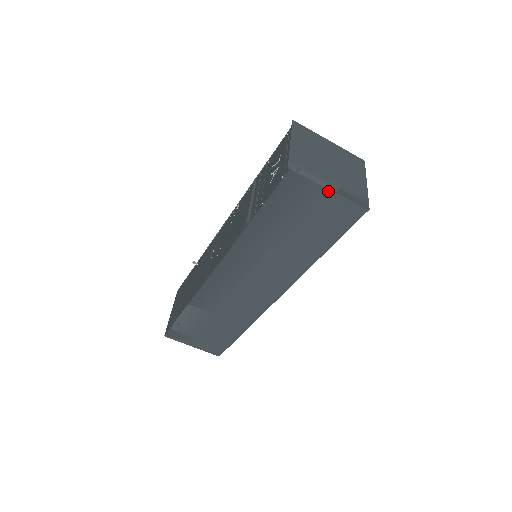
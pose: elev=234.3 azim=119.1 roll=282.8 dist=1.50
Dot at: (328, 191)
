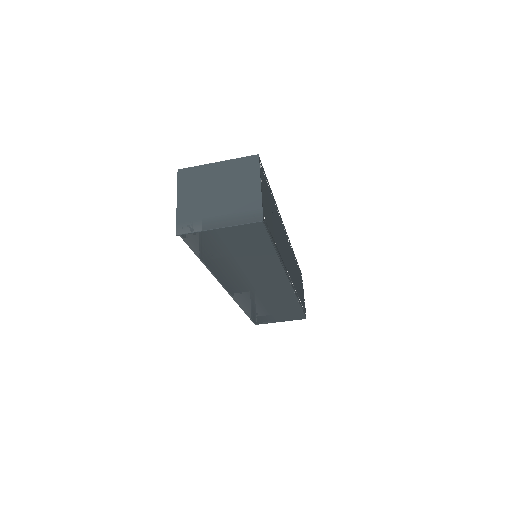
Dot at: (219, 229)
